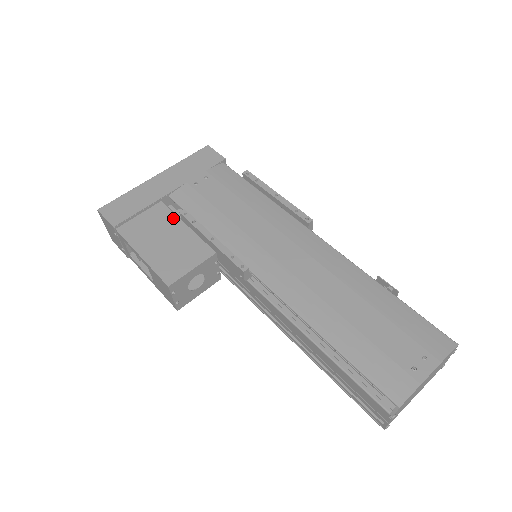
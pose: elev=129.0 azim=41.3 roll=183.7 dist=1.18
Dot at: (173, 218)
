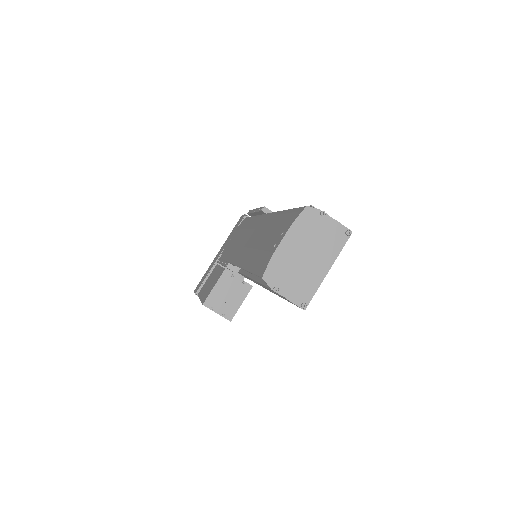
Dot at: (217, 268)
